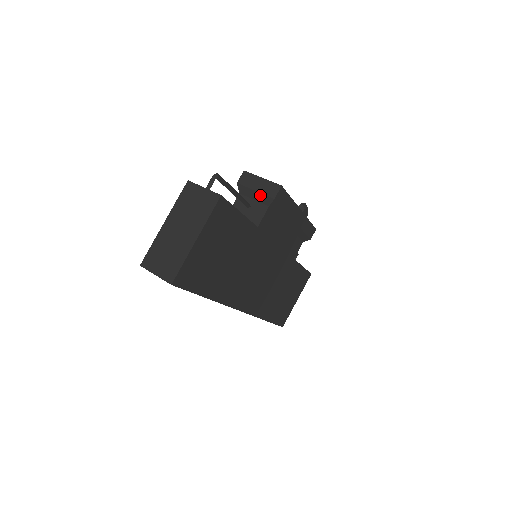
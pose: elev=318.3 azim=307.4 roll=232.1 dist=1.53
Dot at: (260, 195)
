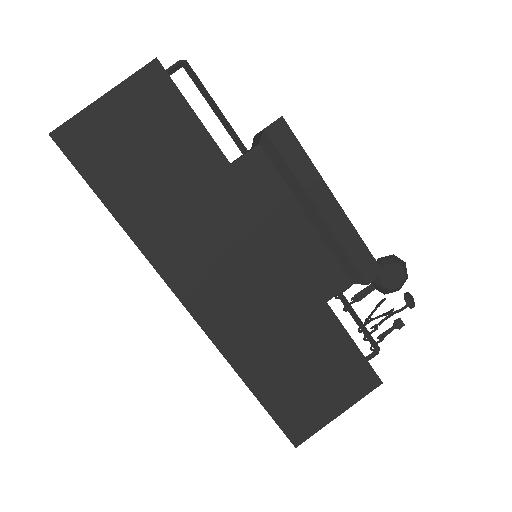
Dot at: (259, 135)
